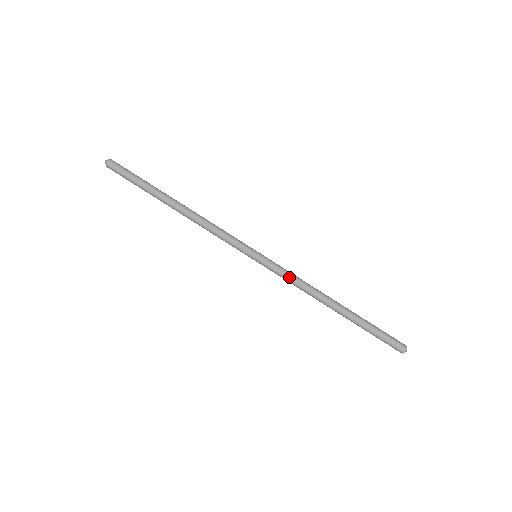
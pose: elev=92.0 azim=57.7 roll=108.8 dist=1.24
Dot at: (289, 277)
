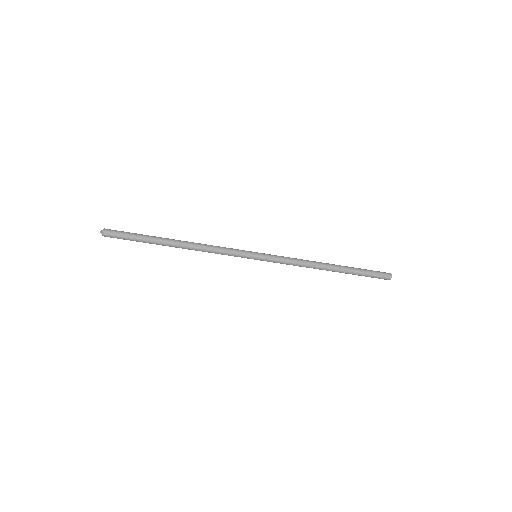
Dot at: (288, 261)
